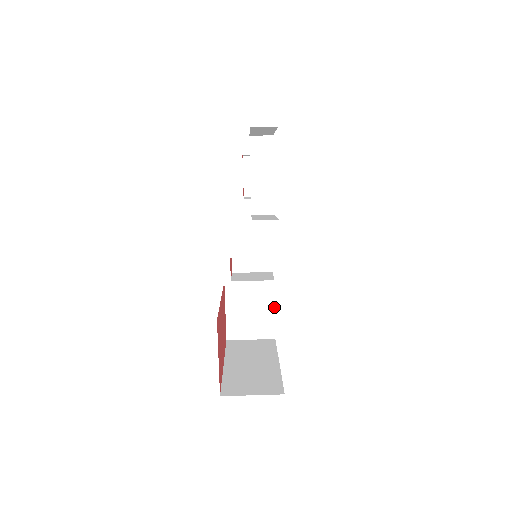
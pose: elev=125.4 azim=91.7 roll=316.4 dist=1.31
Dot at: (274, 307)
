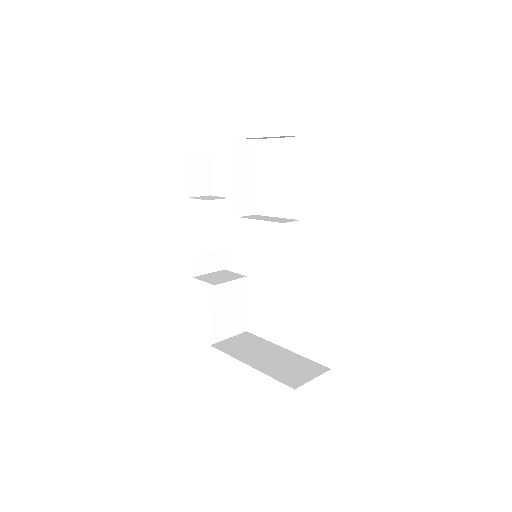
Dot at: (246, 302)
